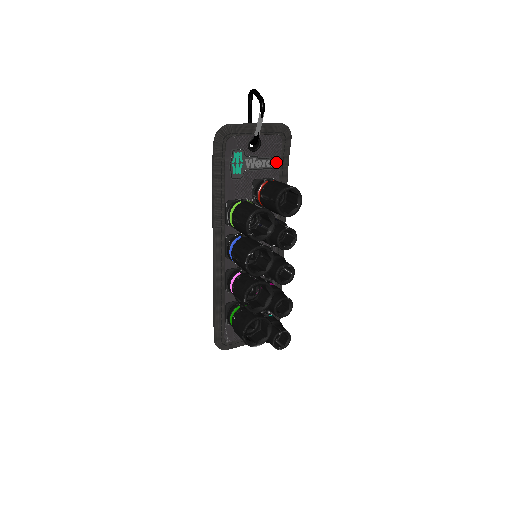
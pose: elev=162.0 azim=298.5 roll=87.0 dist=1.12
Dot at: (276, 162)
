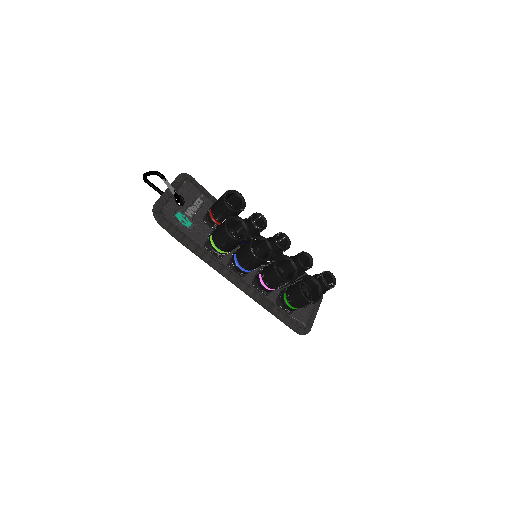
Dot at: (201, 198)
